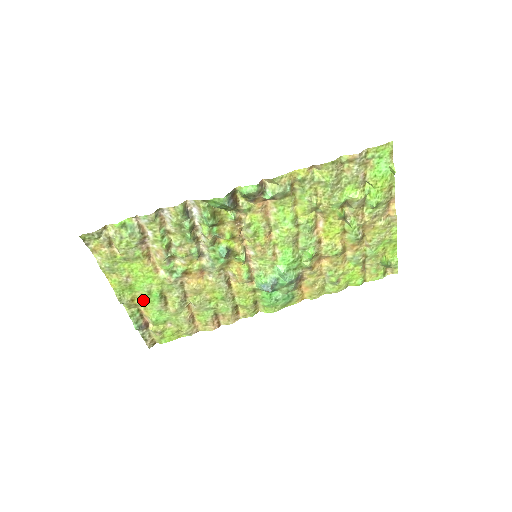
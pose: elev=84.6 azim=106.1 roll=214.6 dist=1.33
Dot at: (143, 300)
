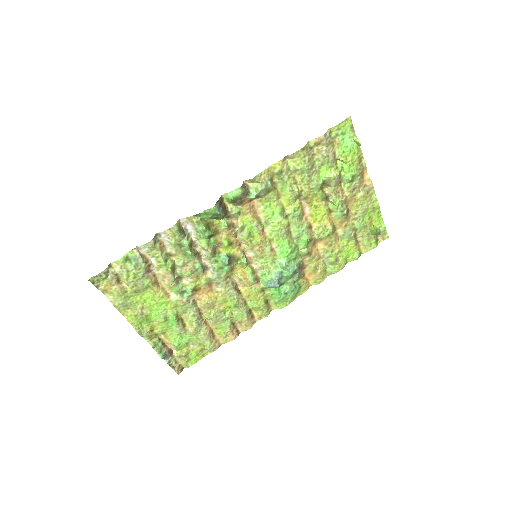
Dot at: (162, 328)
